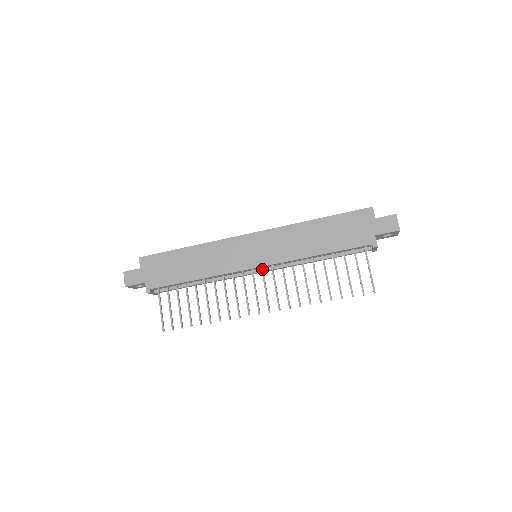
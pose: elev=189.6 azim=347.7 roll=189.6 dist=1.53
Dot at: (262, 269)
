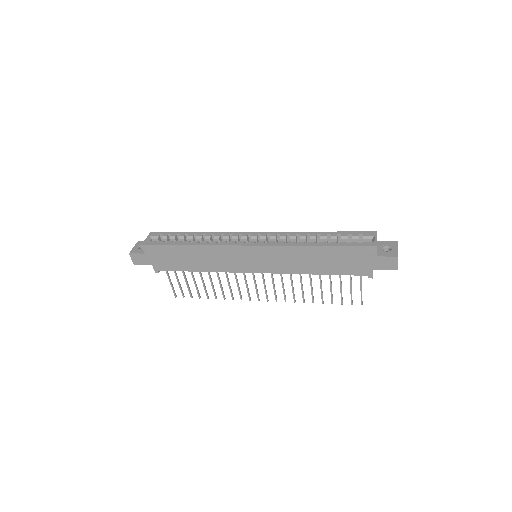
Dot at: (262, 272)
